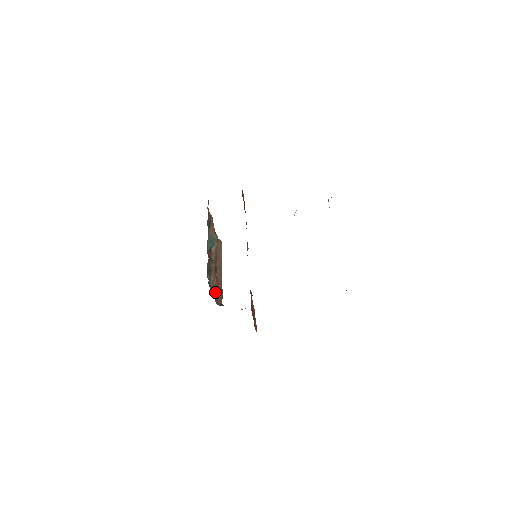
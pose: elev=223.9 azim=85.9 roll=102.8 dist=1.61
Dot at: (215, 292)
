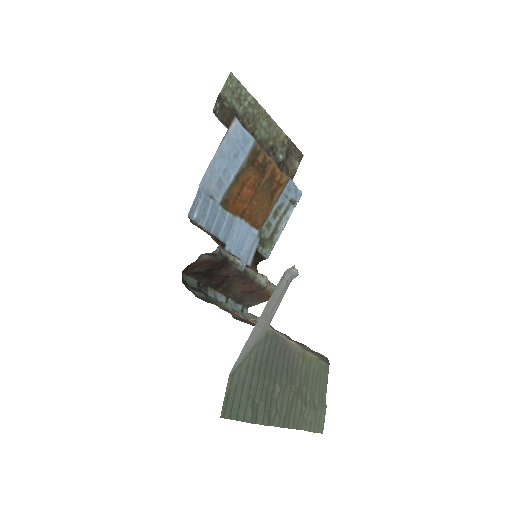
Dot at: occluded
